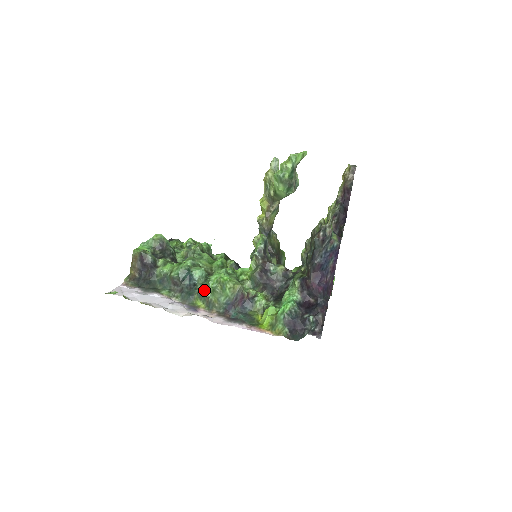
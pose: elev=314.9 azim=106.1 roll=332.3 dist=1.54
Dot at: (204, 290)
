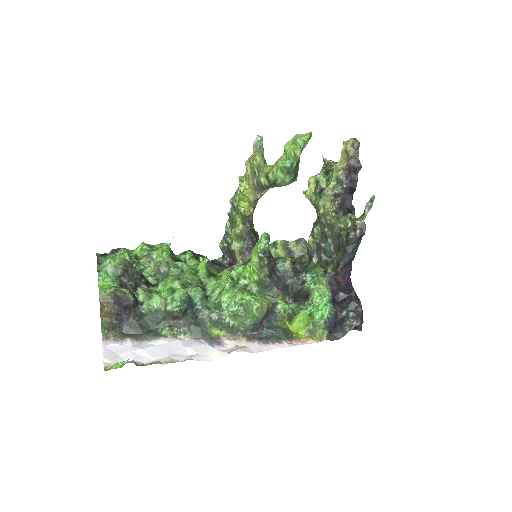
Dot at: (218, 316)
